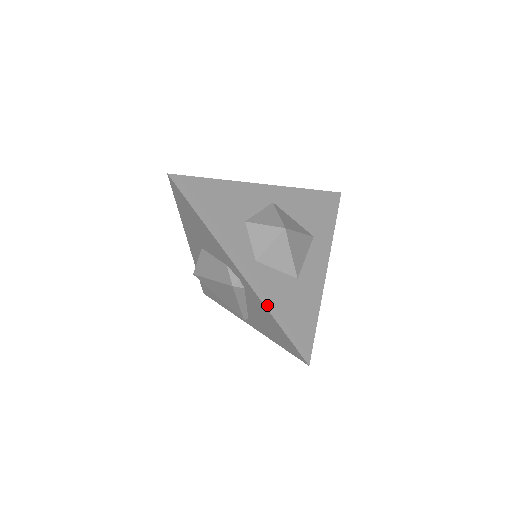
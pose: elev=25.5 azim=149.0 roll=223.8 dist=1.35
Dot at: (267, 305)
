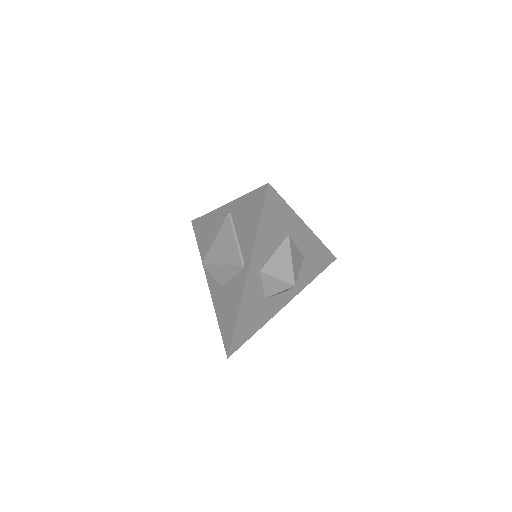
Dot at: occluded
